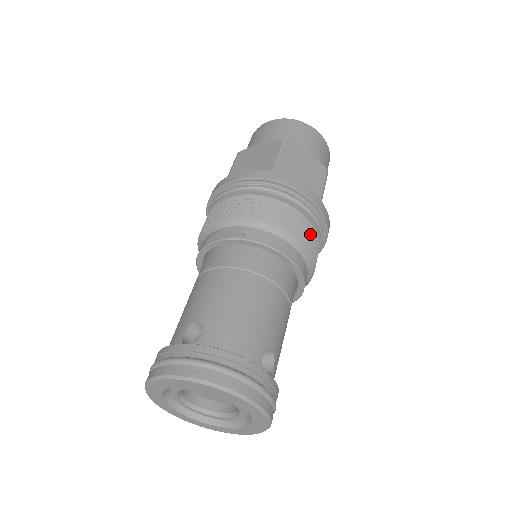
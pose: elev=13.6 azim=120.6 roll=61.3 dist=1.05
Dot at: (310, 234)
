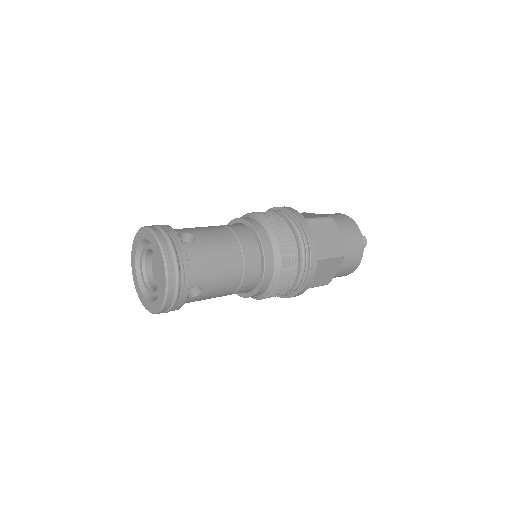
Dot at: (275, 219)
